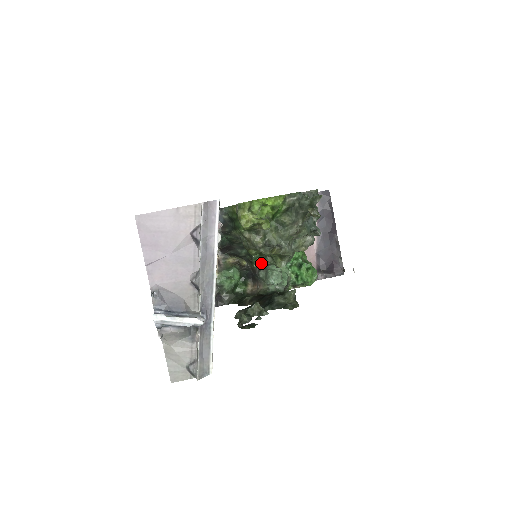
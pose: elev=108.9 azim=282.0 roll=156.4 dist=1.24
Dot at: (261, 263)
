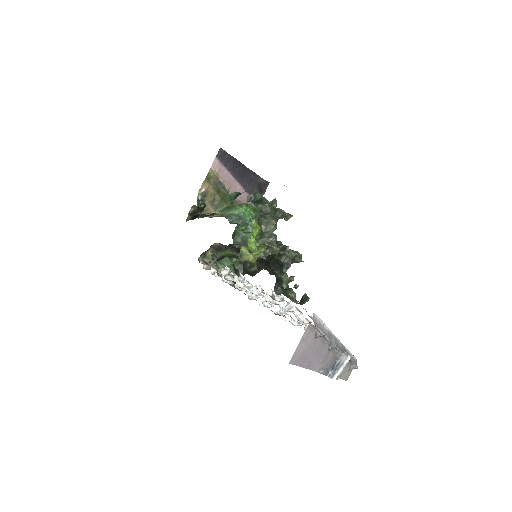
Dot at: (238, 242)
